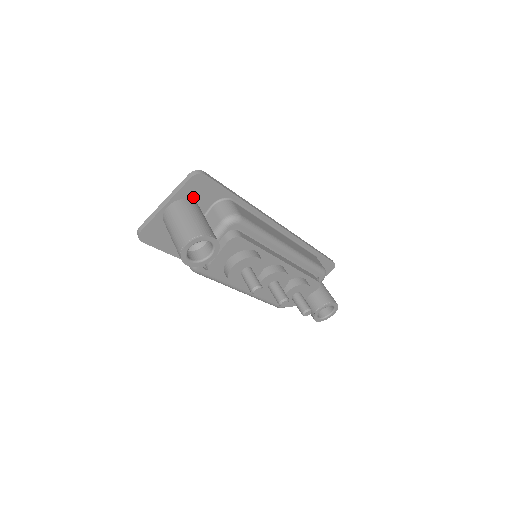
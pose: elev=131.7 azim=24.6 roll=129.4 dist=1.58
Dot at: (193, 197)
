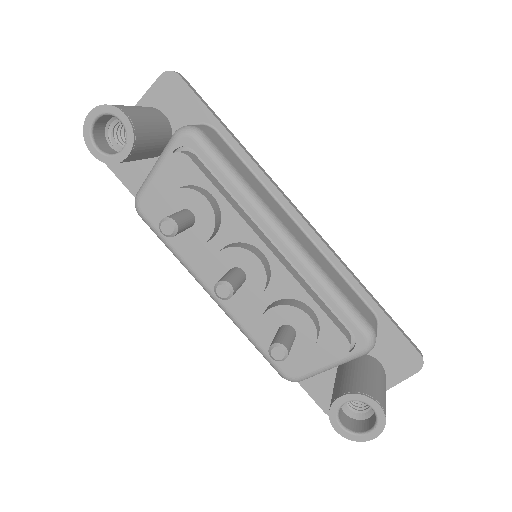
Dot at: (164, 109)
